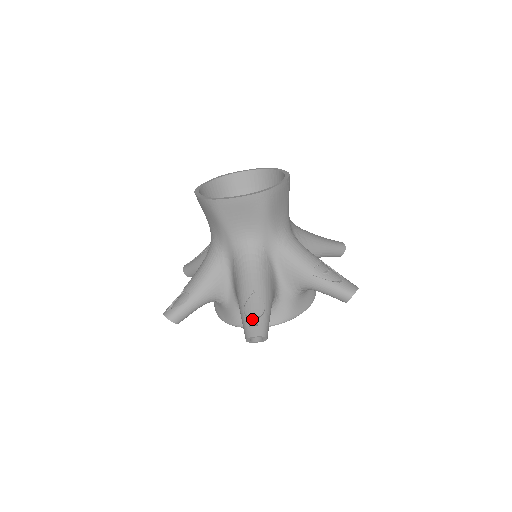
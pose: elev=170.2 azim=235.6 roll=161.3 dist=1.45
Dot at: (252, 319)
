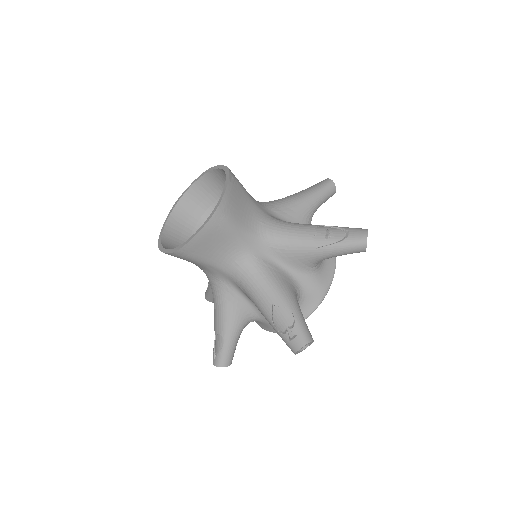
Dot at: (288, 332)
